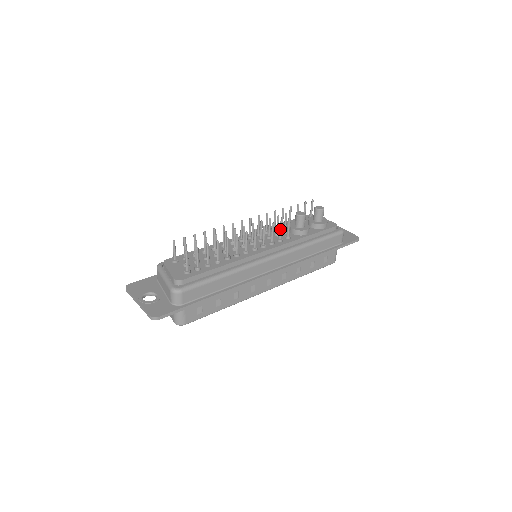
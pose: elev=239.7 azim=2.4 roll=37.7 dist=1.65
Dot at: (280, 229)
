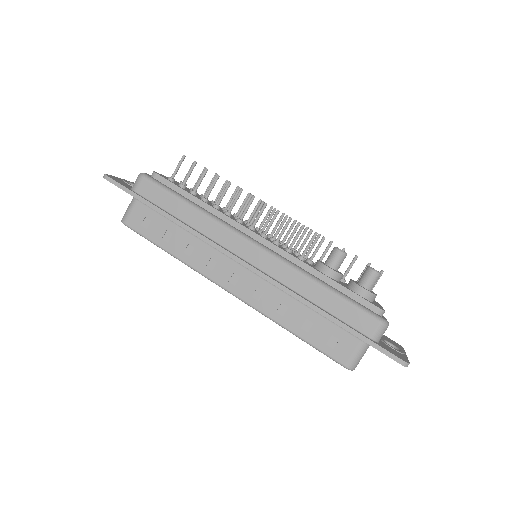
Dot at: (296, 234)
